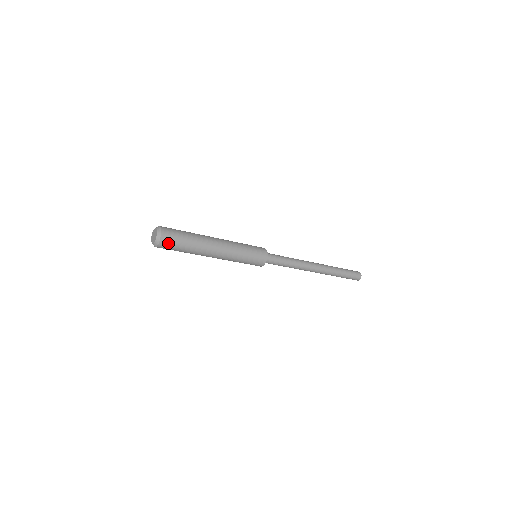
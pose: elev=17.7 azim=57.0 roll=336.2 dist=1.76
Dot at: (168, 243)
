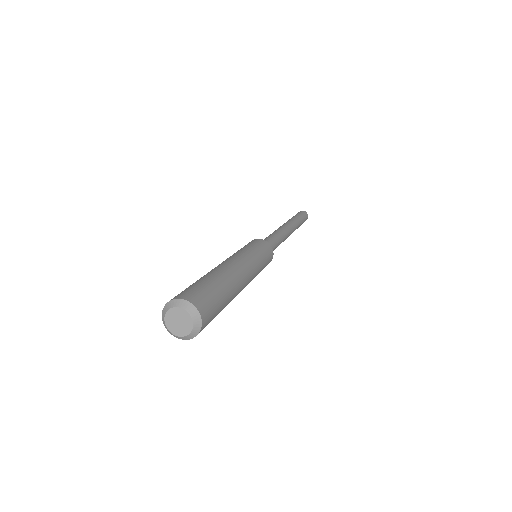
Dot at: occluded
